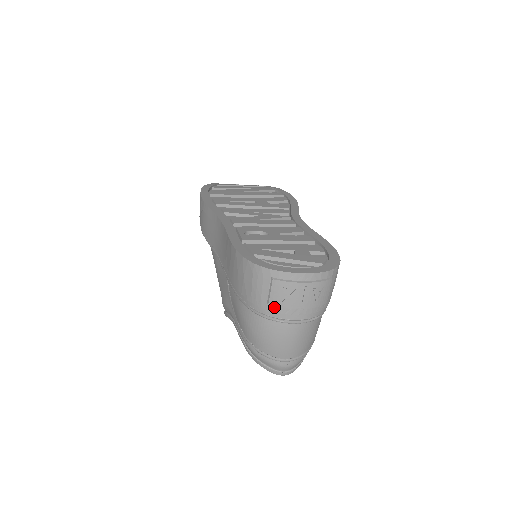
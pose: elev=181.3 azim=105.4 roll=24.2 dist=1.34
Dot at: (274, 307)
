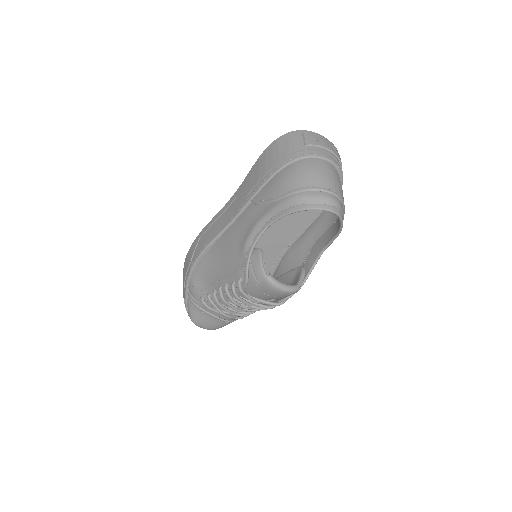
Dot at: (310, 147)
